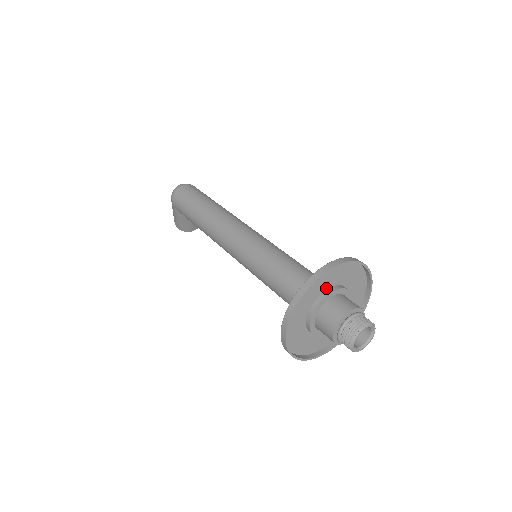
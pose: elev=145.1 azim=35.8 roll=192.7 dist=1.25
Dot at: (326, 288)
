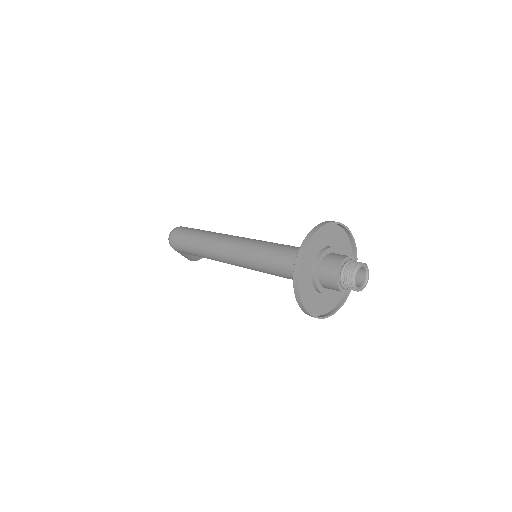
Dot at: (313, 259)
